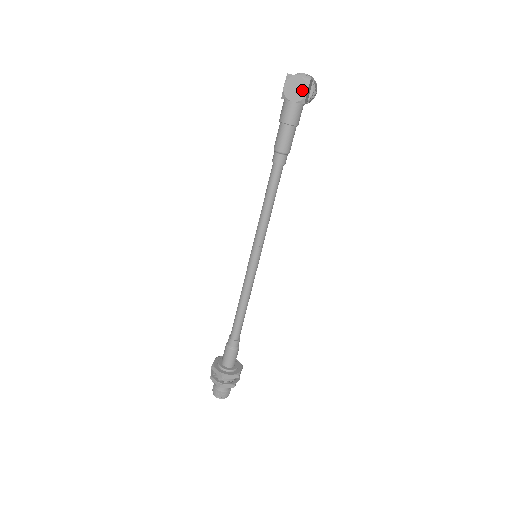
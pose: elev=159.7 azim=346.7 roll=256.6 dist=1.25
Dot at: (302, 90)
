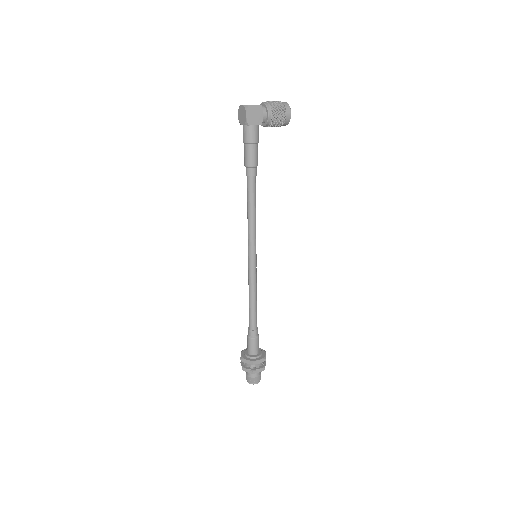
Dot at: (244, 115)
